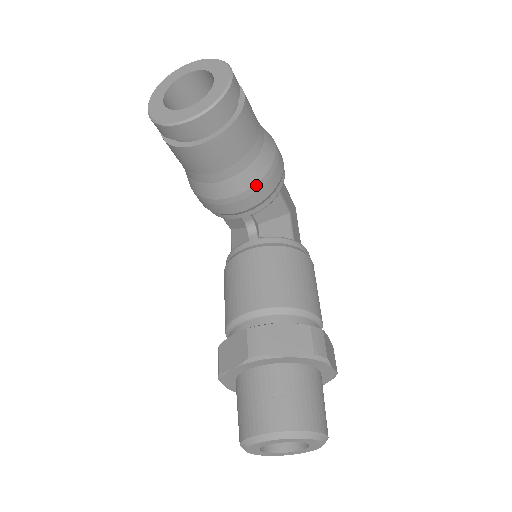
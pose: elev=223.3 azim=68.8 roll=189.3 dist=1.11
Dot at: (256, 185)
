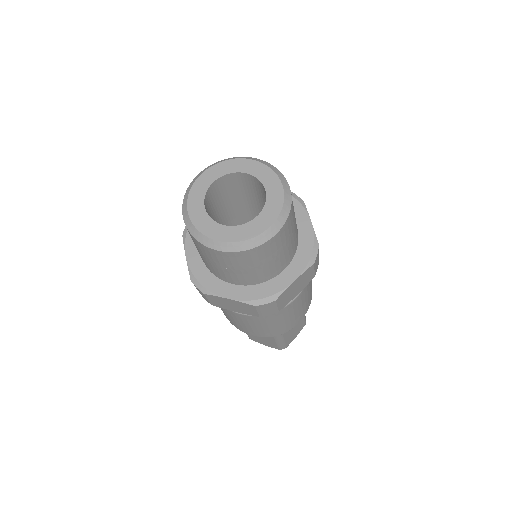
Dot at: occluded
